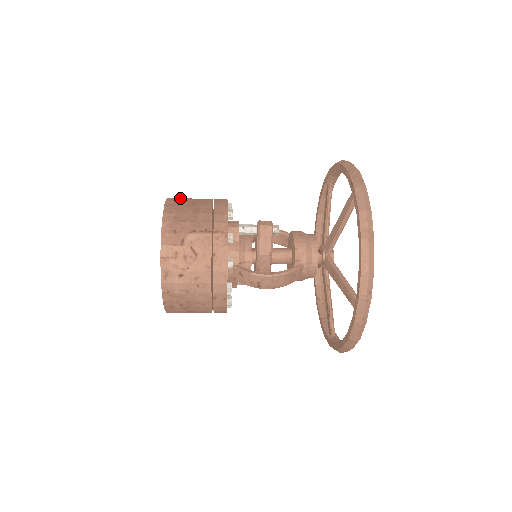
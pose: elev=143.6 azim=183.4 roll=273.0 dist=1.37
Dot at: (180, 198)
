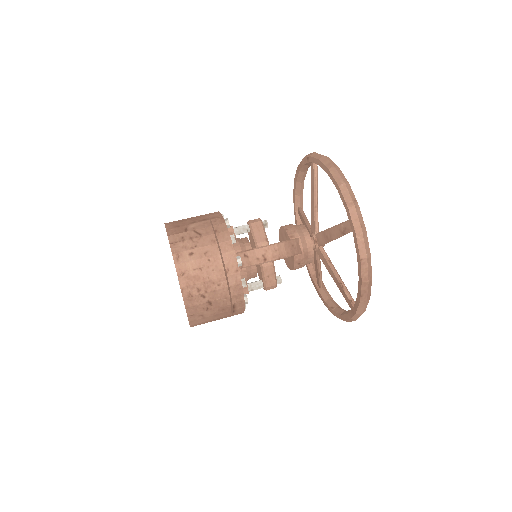
Dot at: occluded
